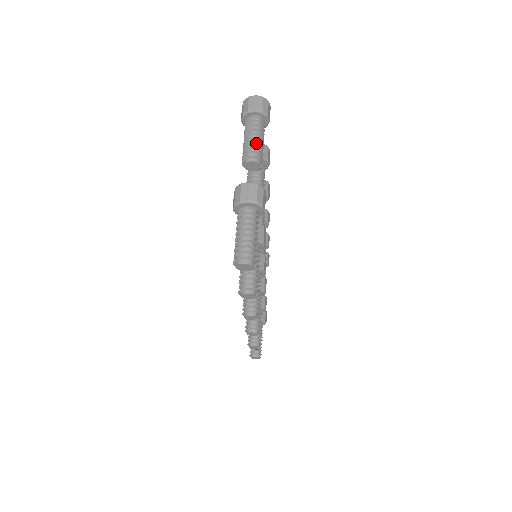
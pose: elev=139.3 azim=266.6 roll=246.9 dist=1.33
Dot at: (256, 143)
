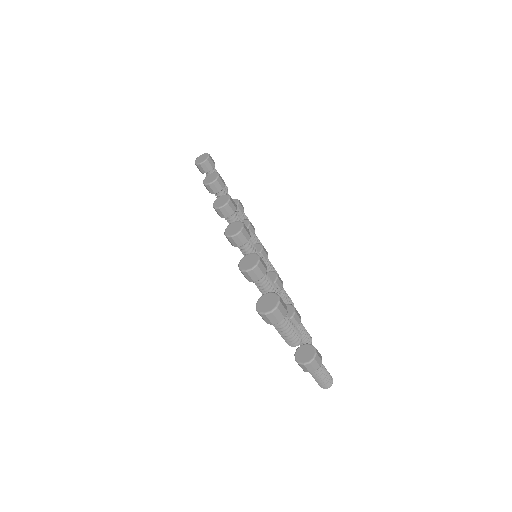
Dot at: (293, 335)
